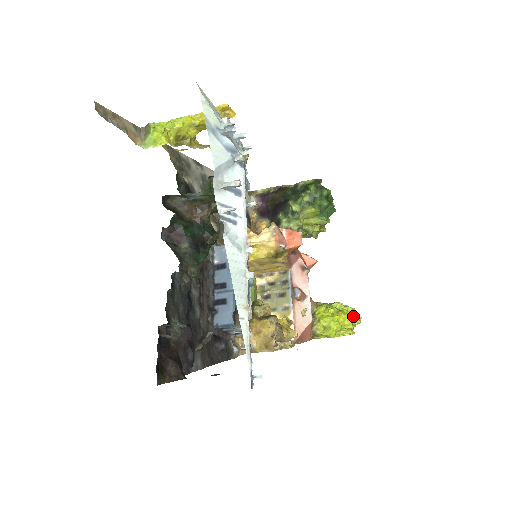
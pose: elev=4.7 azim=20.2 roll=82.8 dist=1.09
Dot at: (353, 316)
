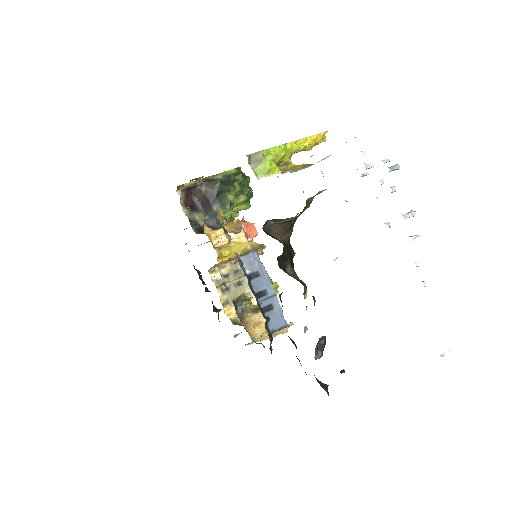
Dot at: occluded
